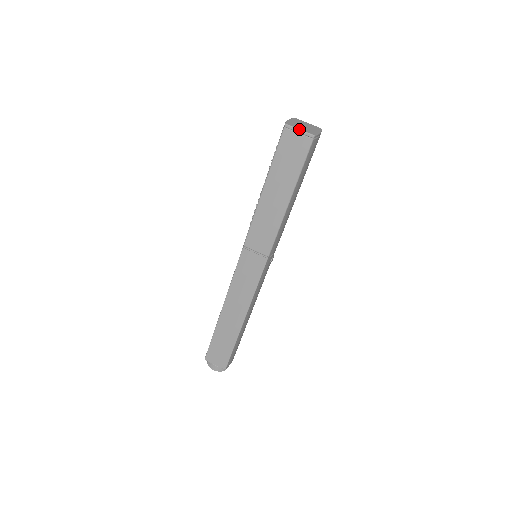
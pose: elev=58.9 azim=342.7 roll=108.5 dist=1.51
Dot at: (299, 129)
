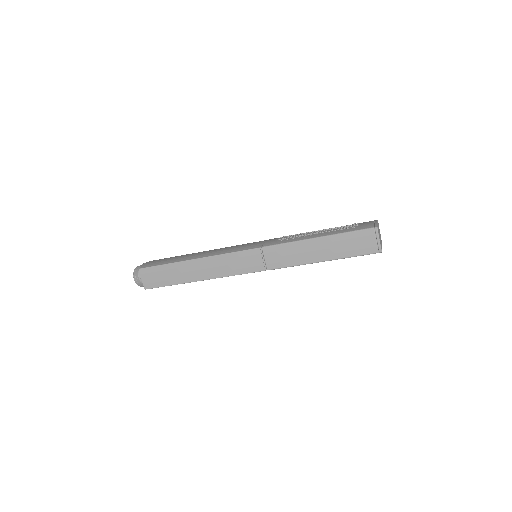
Dot at: occluded
